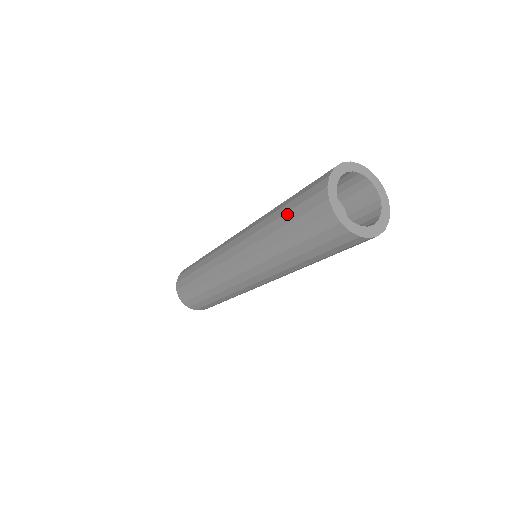
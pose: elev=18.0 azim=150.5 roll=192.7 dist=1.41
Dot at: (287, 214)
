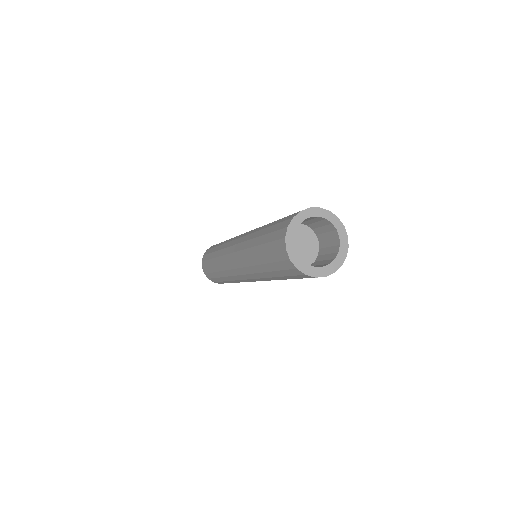
Dot at: (269, 227)
